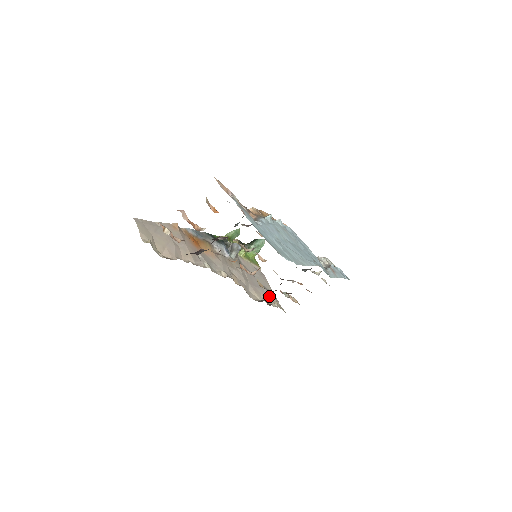
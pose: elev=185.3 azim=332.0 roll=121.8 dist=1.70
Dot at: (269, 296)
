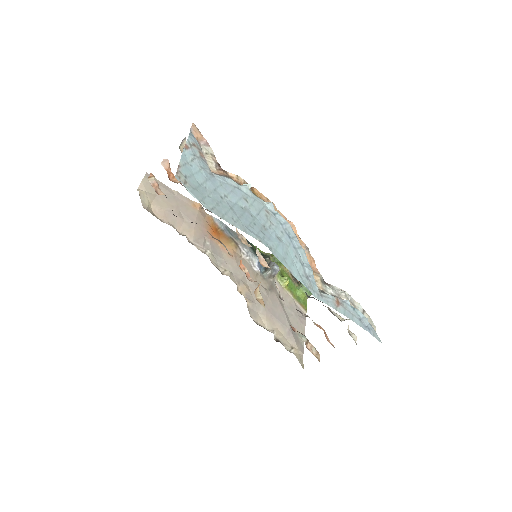
Dot at: (290, 337)
